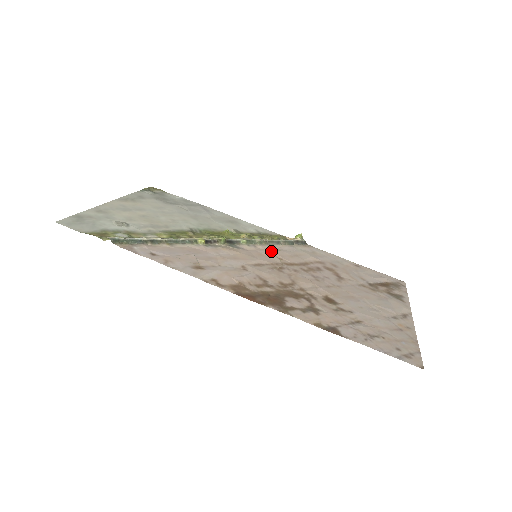
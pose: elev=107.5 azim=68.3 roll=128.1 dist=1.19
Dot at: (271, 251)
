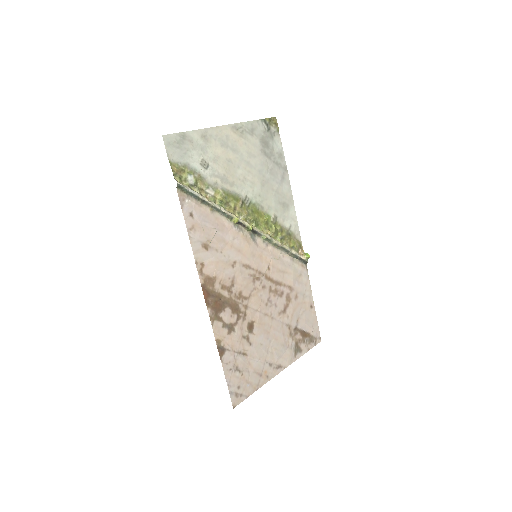
Dot at: (272, 257)
